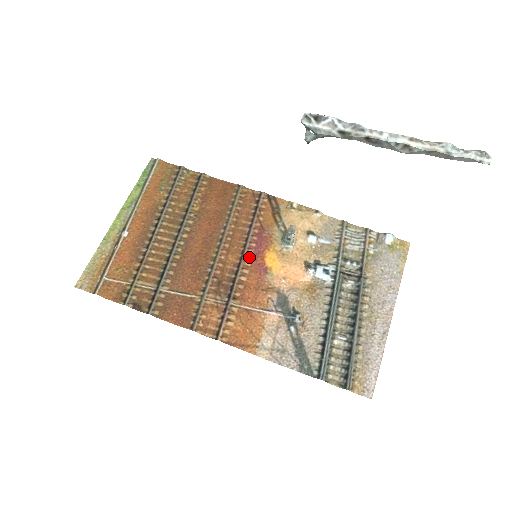
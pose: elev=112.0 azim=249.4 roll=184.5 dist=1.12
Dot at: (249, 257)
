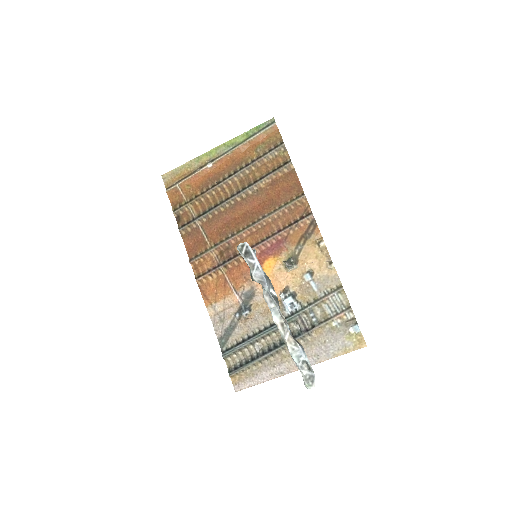
Dot at: (258, 250)
